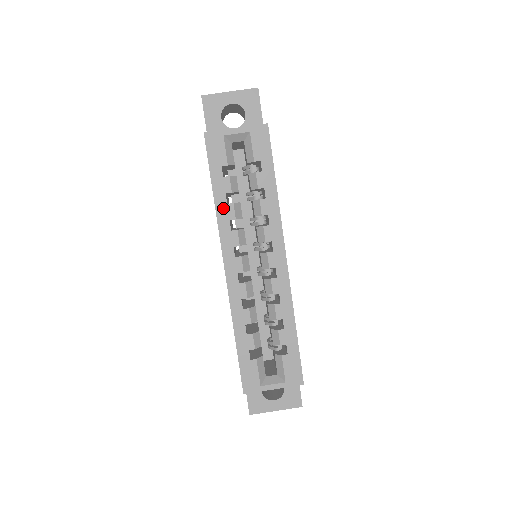
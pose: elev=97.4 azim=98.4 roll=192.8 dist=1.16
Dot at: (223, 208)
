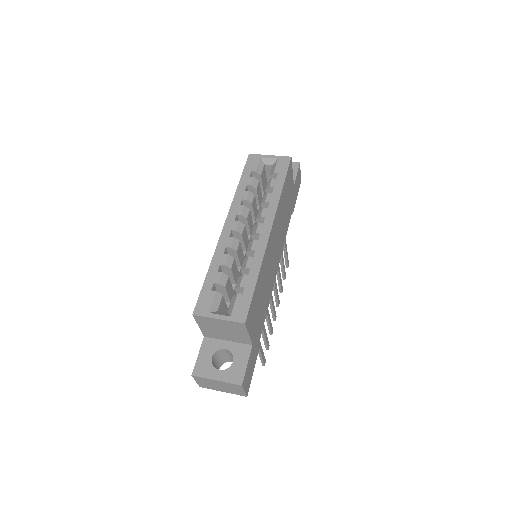
Dot at: (241, 192)
